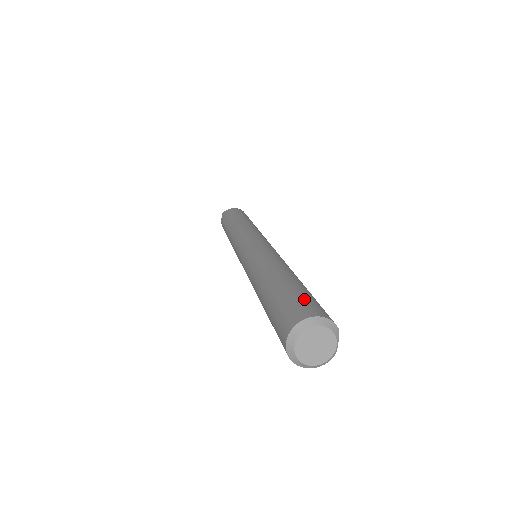
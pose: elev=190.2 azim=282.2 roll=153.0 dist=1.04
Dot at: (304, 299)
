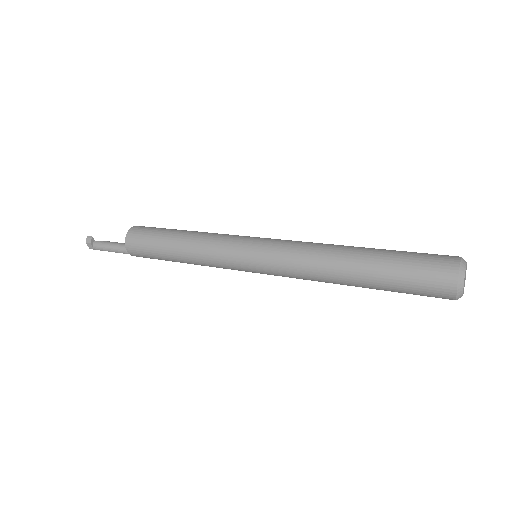
Dot at: (424, 258)
